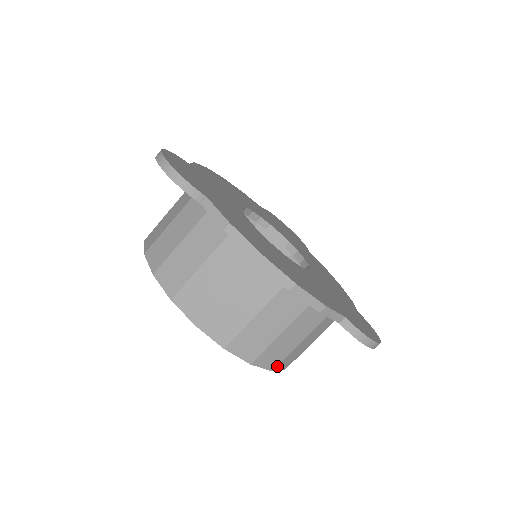
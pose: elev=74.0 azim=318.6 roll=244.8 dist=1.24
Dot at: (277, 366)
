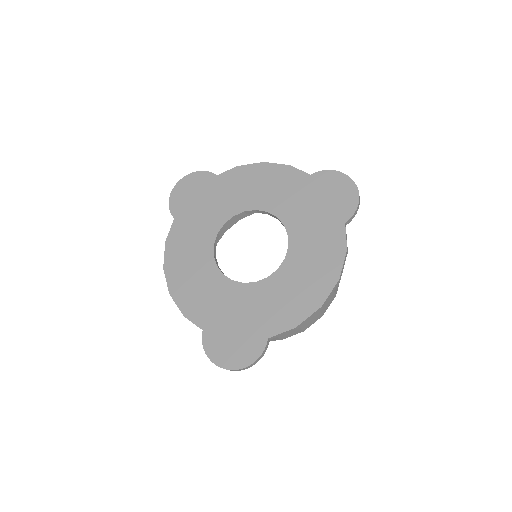
Dot at: occluded
